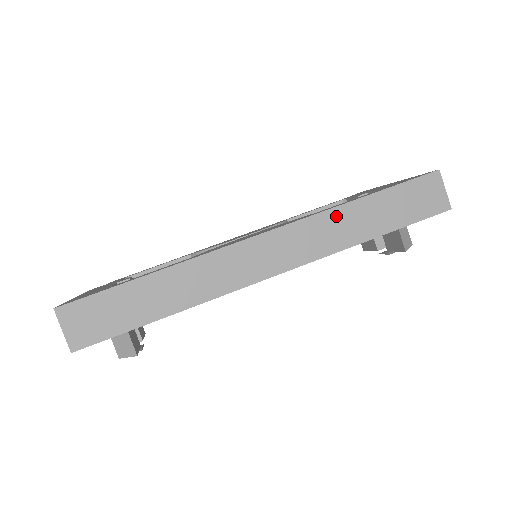
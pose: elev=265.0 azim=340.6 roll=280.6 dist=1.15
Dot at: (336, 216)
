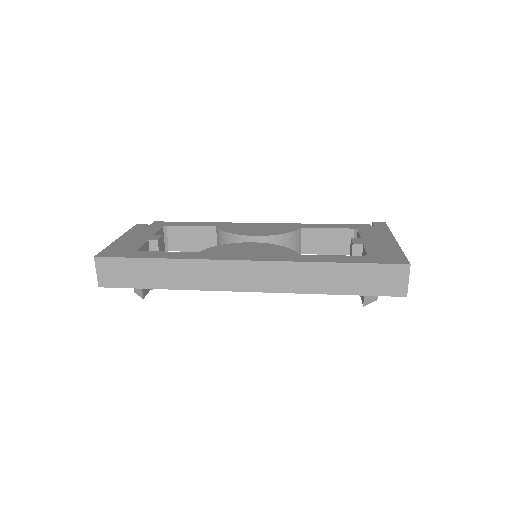
Dot at: (309, 268)
